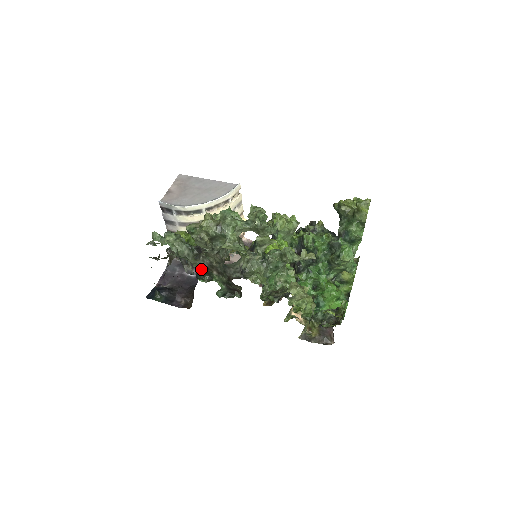
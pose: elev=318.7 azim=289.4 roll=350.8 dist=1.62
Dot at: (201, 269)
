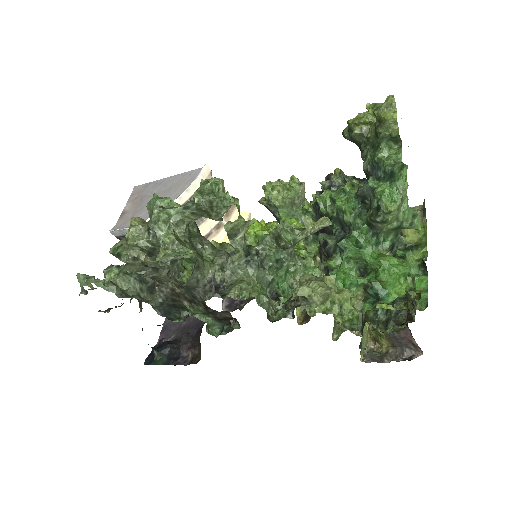
Dot at: (166, 304)
